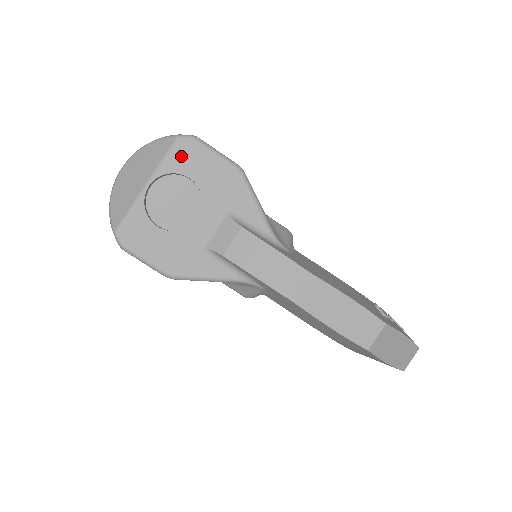
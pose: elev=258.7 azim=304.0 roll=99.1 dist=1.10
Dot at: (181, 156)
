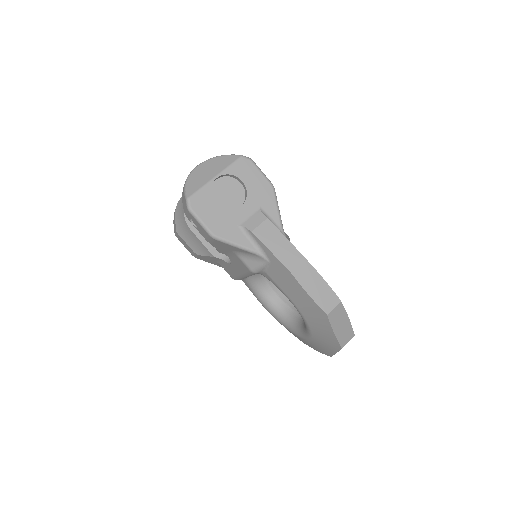
Dot at: (241, 167)
